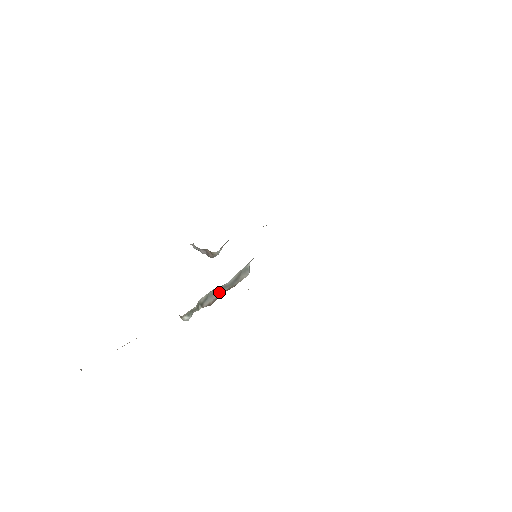
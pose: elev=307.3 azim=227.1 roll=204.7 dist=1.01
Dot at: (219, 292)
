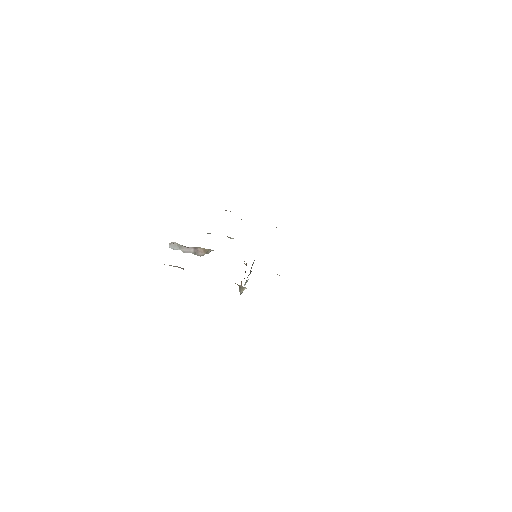
Dot at: occluded
